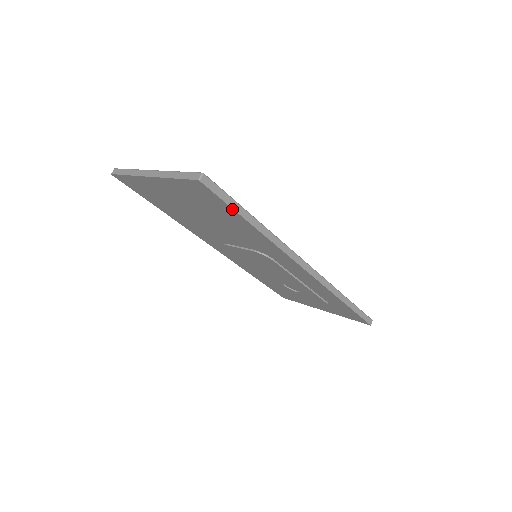
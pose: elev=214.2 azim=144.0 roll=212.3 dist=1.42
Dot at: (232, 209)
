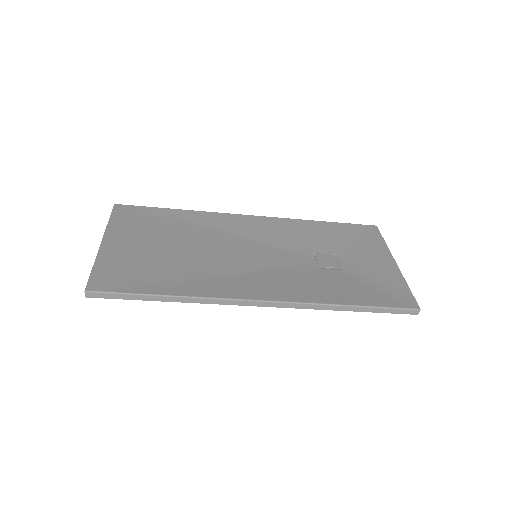
Dot at: (134, 299)
